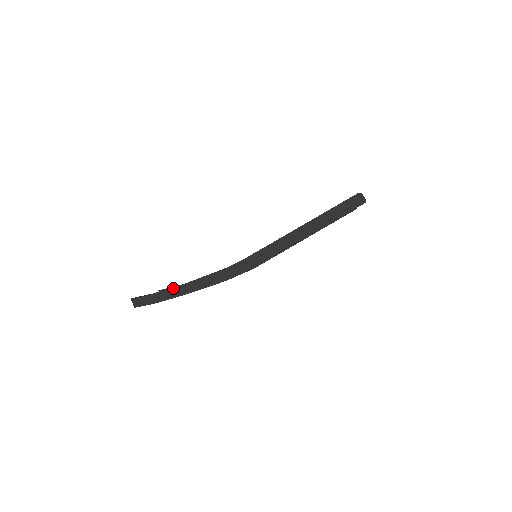
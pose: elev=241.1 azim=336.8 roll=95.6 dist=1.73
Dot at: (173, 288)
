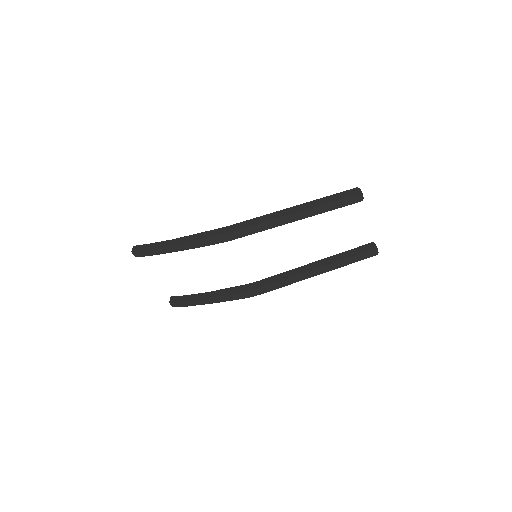
Dot at: (167, 240)
